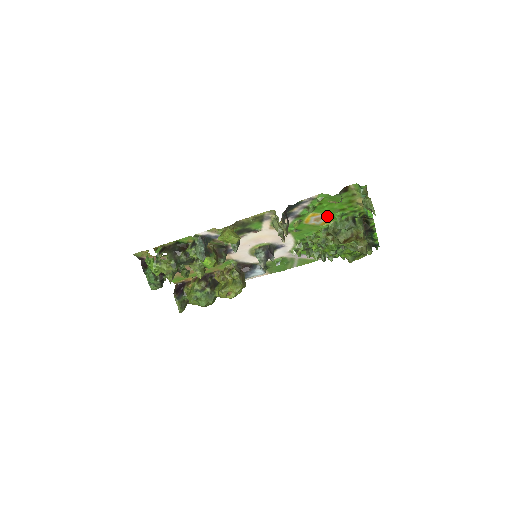
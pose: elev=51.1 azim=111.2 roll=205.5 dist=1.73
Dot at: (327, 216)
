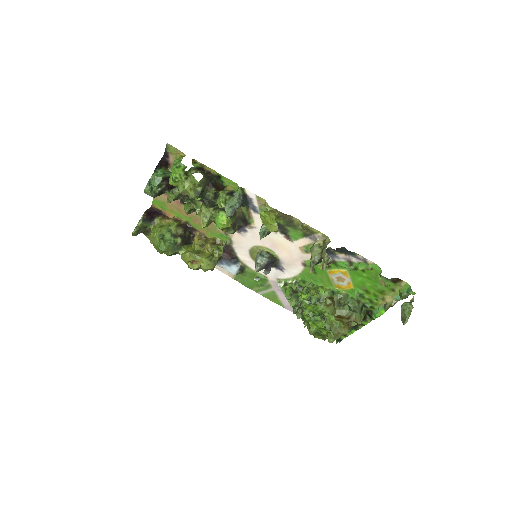
Dot at: (350, 284)
